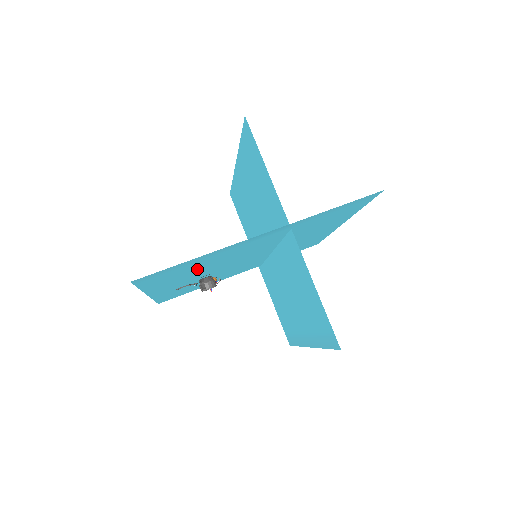
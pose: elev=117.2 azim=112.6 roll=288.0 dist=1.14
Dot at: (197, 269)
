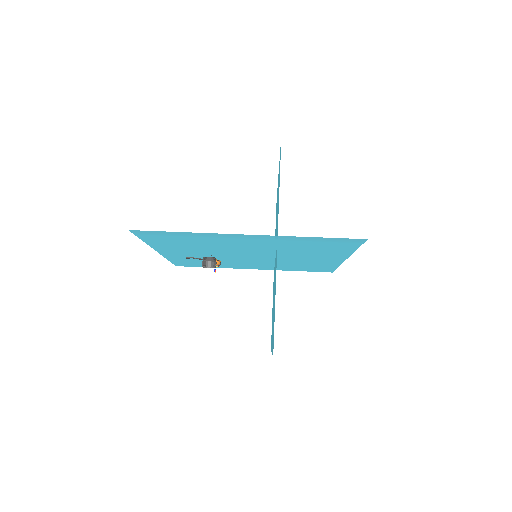
Dot at: (195, 244)
